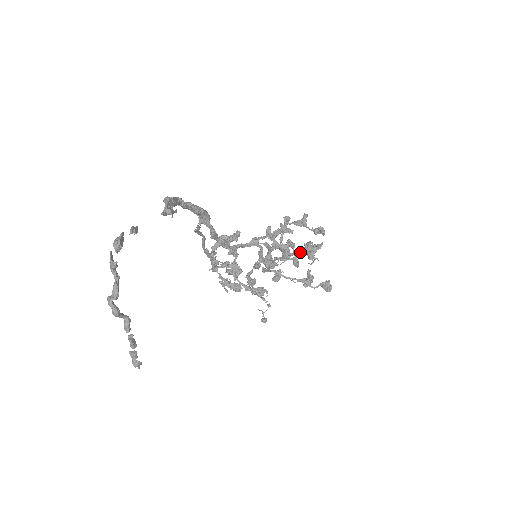
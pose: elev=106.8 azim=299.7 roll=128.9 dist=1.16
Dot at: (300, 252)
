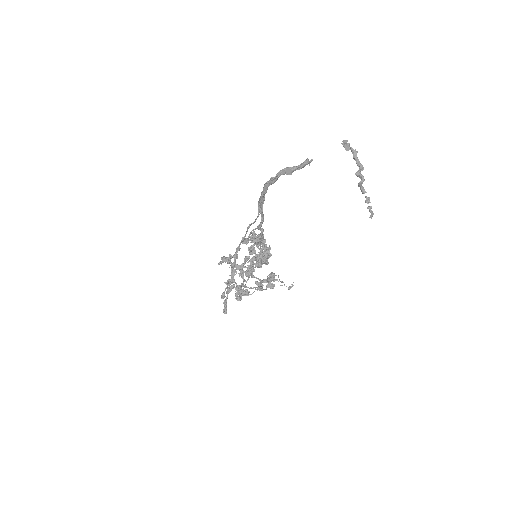
Dot at: occluded
